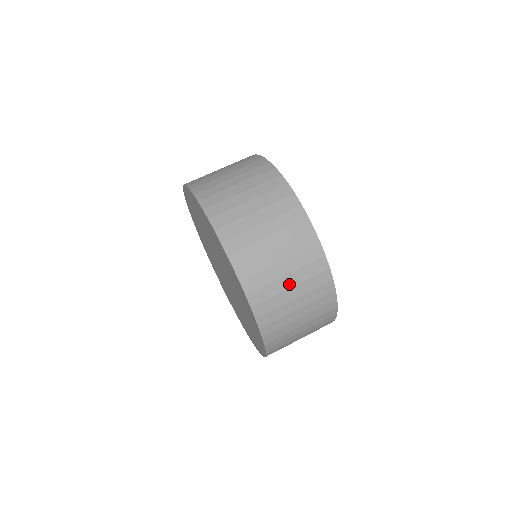
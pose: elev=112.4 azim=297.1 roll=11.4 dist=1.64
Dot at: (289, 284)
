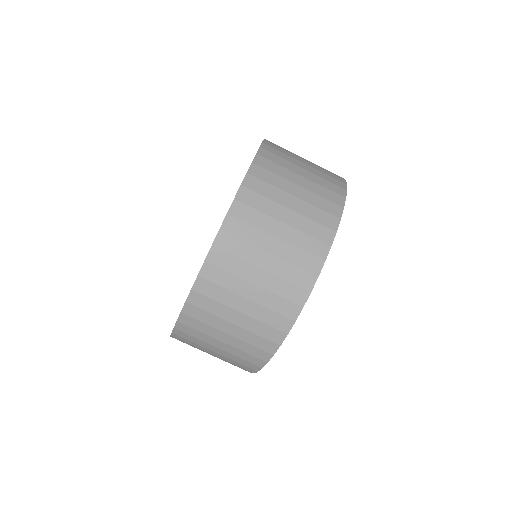
Dot at: occluded
